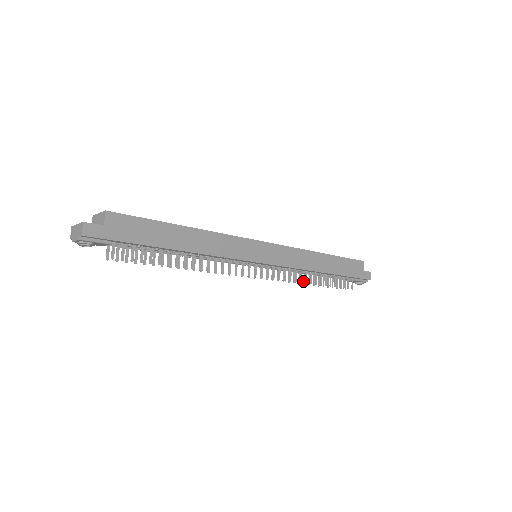
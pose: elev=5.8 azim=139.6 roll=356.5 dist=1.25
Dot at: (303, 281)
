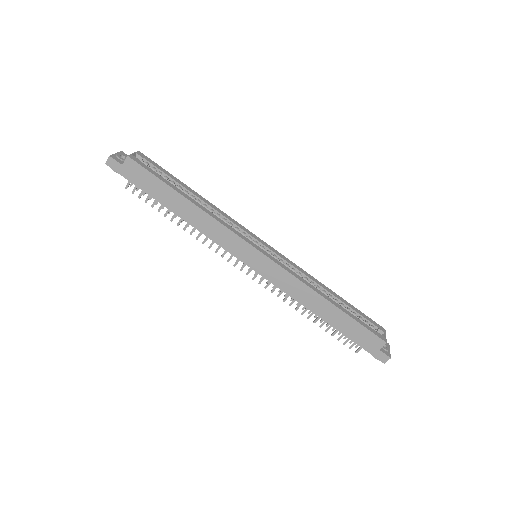
Dot at: occluded
